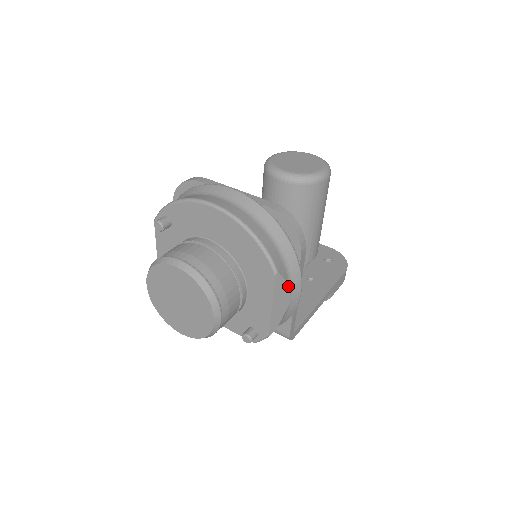
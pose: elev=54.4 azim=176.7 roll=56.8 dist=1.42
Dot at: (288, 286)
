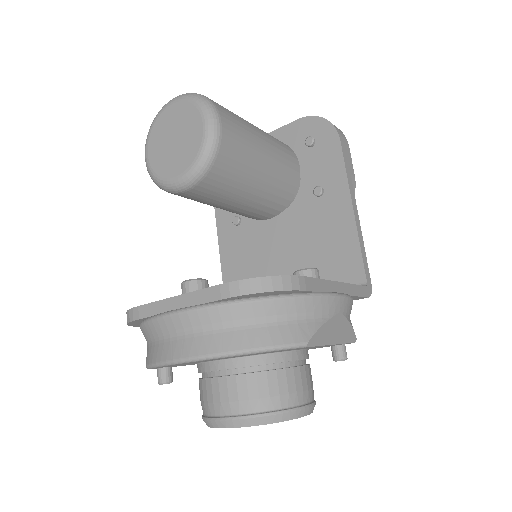
Dot at: (327, 321)
